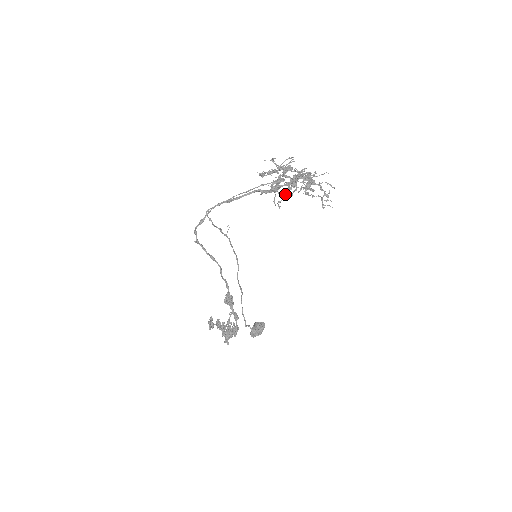
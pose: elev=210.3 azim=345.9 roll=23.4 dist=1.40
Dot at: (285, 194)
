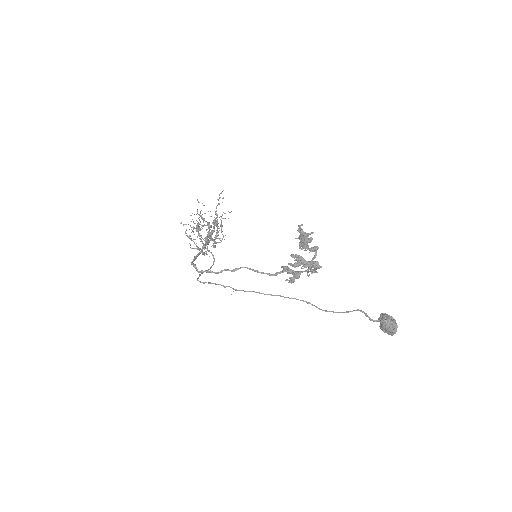
Dot at: (209, 224)
